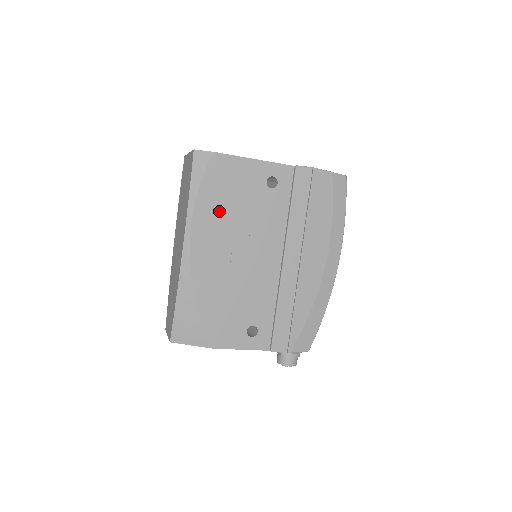
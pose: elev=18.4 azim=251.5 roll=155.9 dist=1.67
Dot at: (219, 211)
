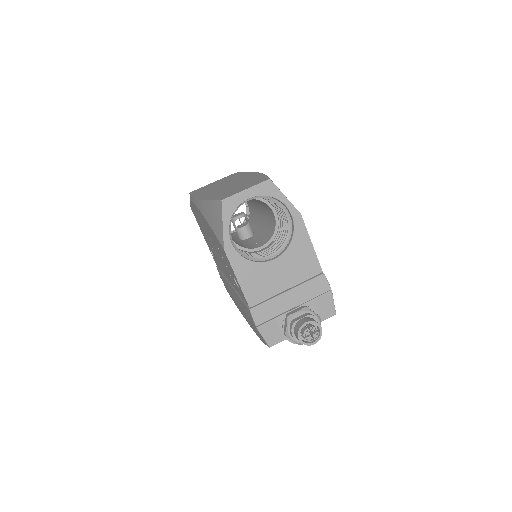
Dot at: occluded
